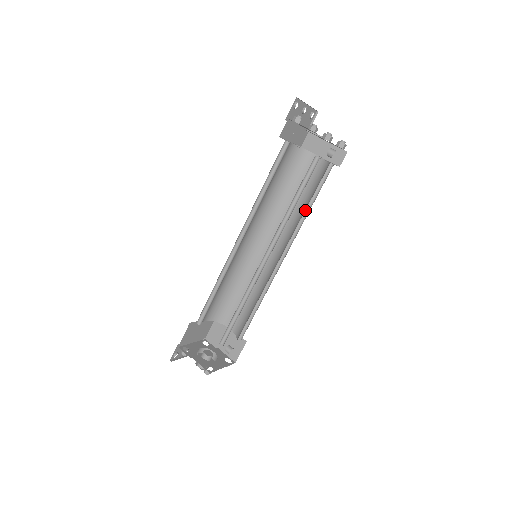
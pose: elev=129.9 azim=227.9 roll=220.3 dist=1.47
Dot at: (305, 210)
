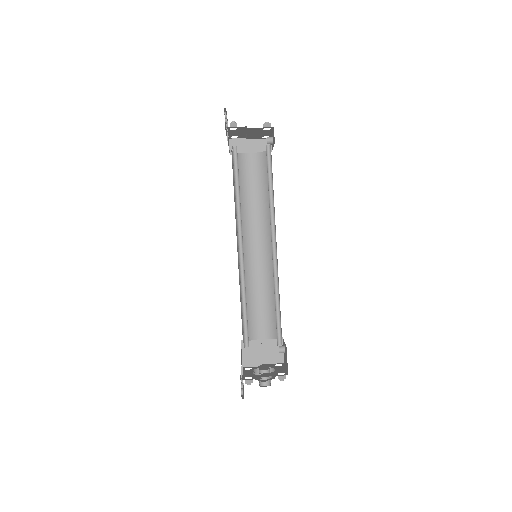
Dot at: (267, 199)
